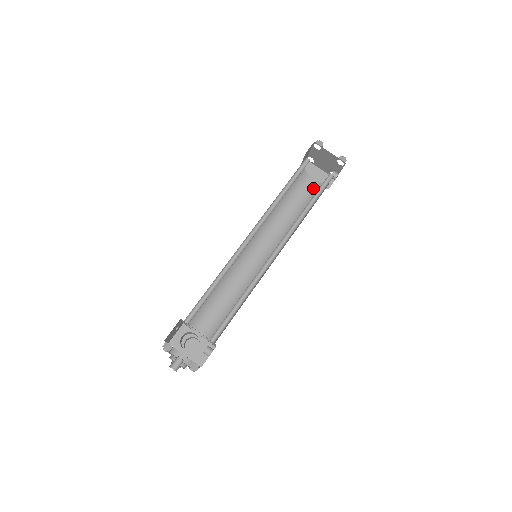
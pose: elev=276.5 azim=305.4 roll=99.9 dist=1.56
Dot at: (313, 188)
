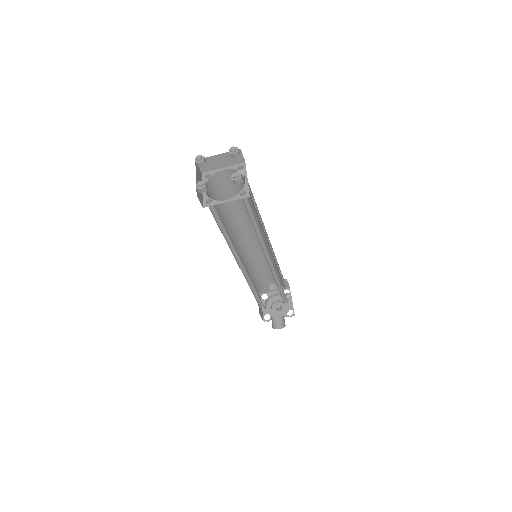
Dot at: occluded
